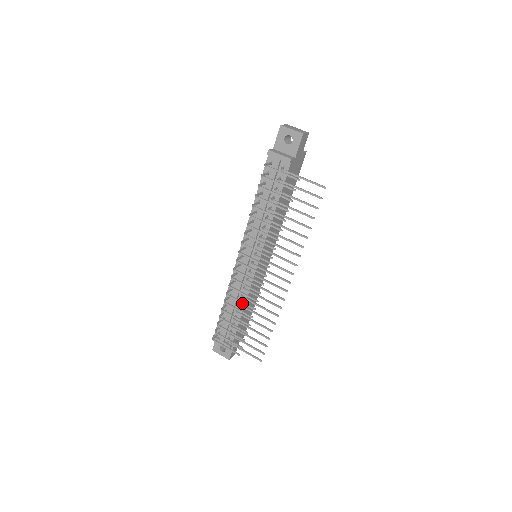
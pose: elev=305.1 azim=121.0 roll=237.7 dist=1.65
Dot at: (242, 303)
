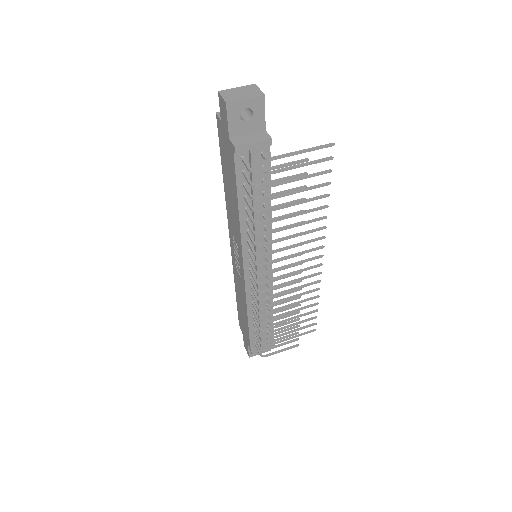
Dot at: occluded
